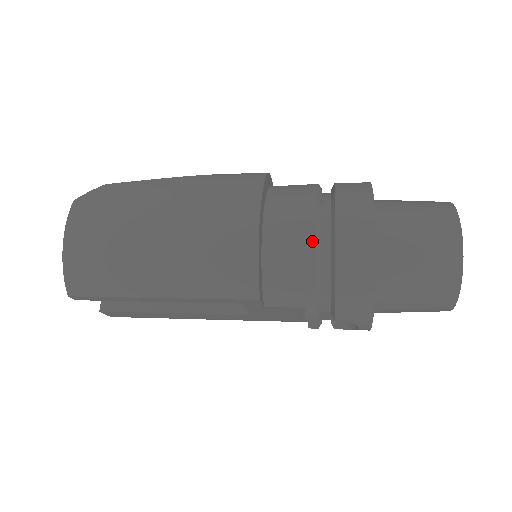
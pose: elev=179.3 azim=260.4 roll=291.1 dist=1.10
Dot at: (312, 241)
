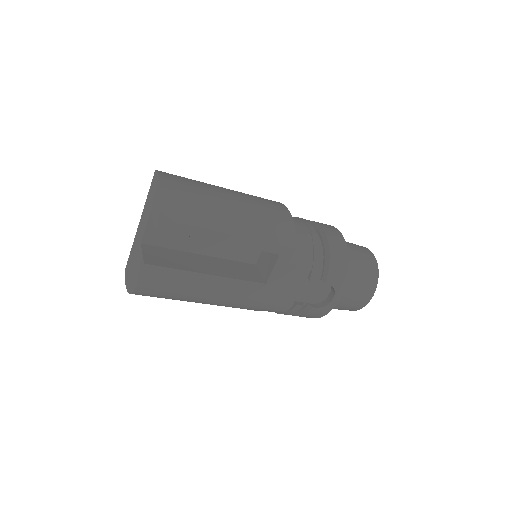
Dot at: (313, 229)
